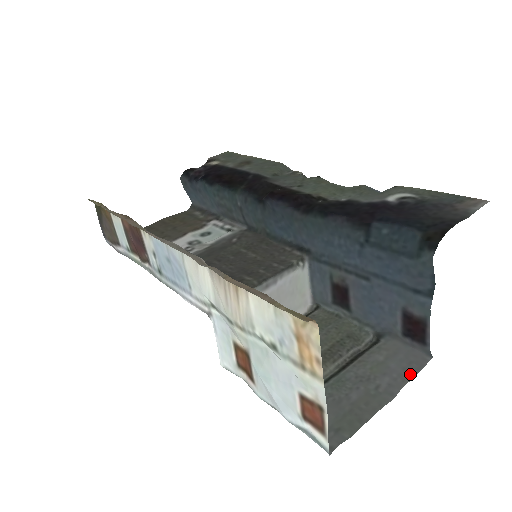
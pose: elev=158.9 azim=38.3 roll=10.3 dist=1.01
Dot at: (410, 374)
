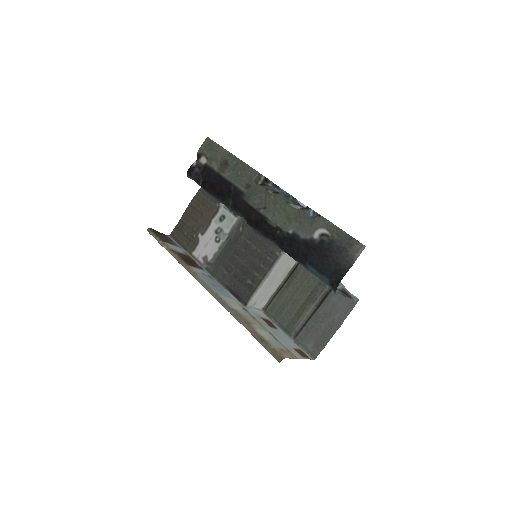
Dot at: (349, 311)
